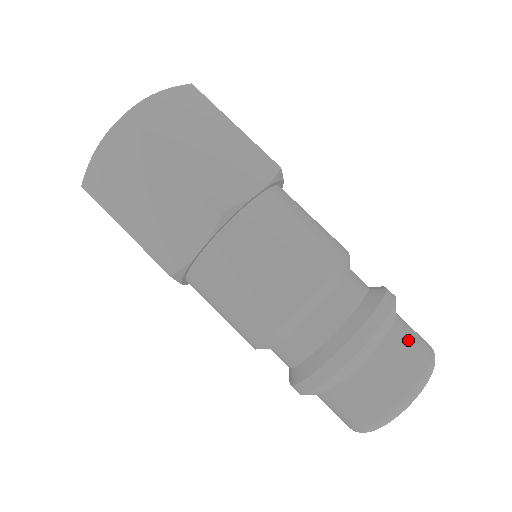
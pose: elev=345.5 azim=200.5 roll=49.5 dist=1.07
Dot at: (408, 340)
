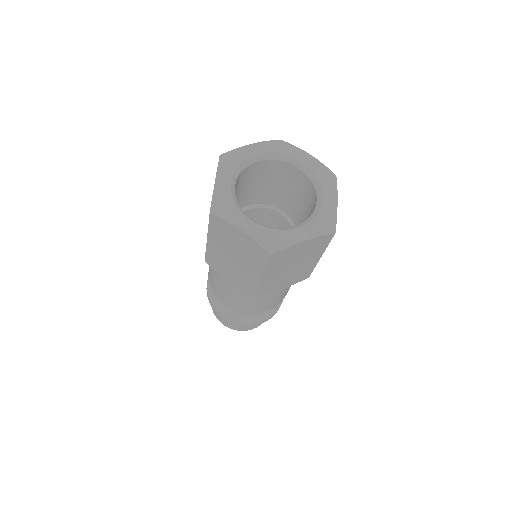
Dot at: occluded
